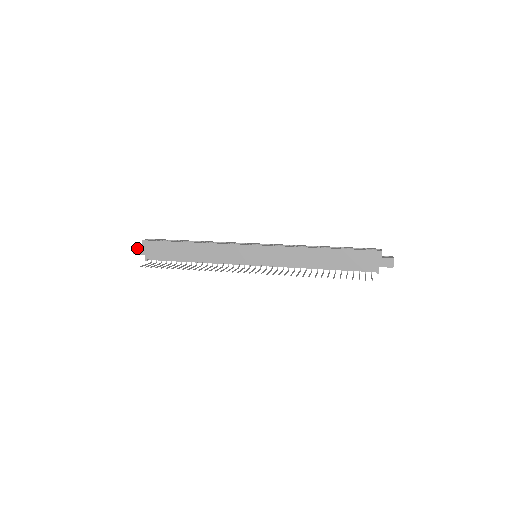
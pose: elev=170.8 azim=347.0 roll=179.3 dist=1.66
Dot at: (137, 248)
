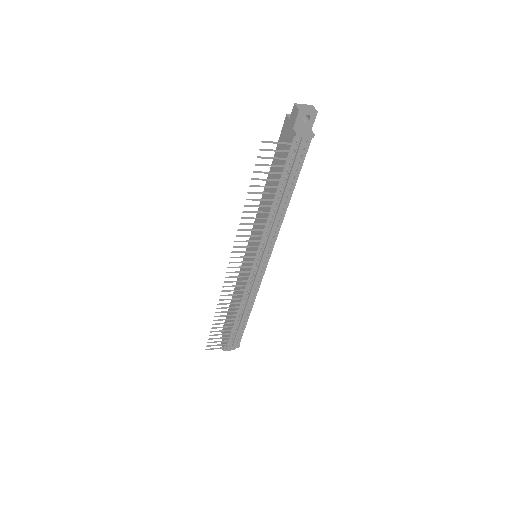
Dot at: (222, 343)
